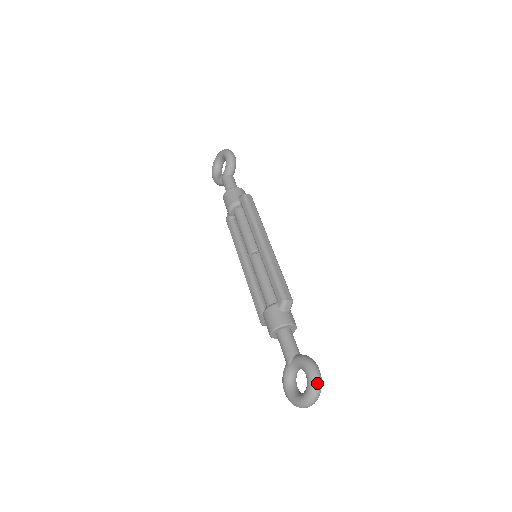
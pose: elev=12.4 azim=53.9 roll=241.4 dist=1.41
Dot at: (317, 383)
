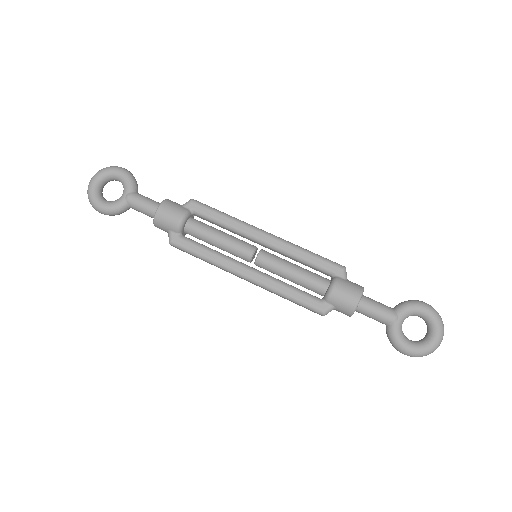
Dot at: occluded
